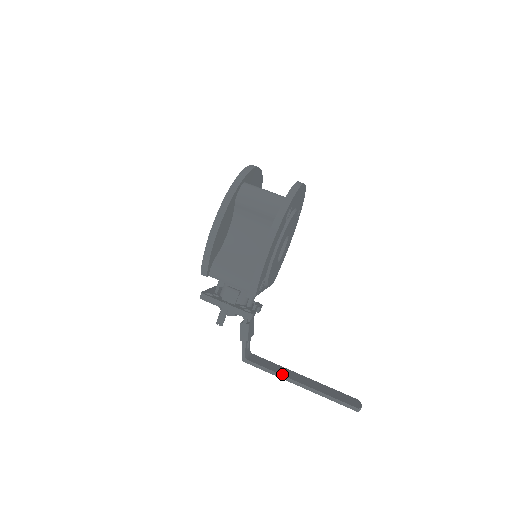
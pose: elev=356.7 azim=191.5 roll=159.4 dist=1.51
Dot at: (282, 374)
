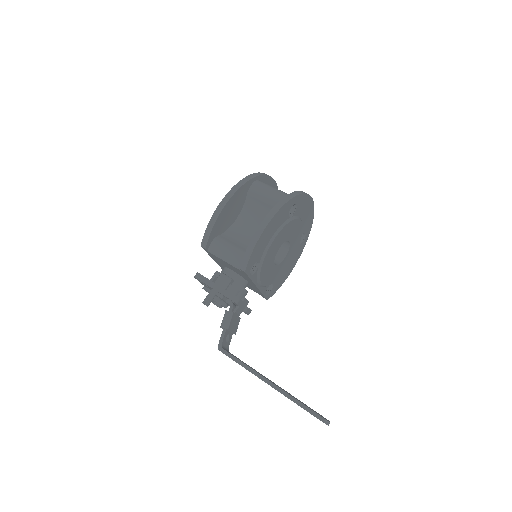
Dot at: occluded
